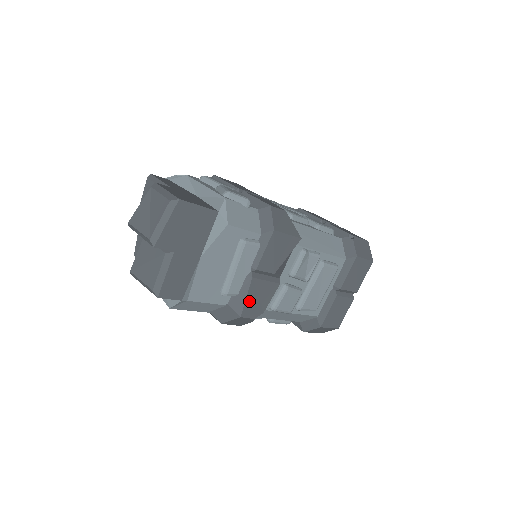
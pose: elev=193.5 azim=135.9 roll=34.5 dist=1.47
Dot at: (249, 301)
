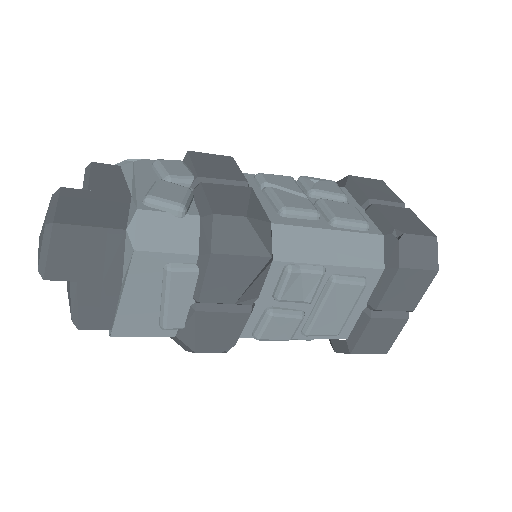
Dot at: (203, 336)
